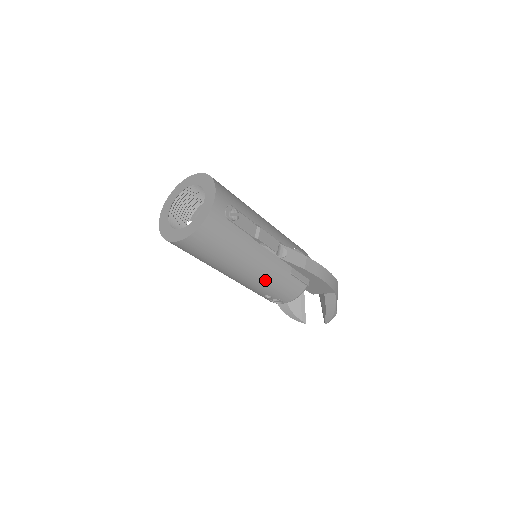
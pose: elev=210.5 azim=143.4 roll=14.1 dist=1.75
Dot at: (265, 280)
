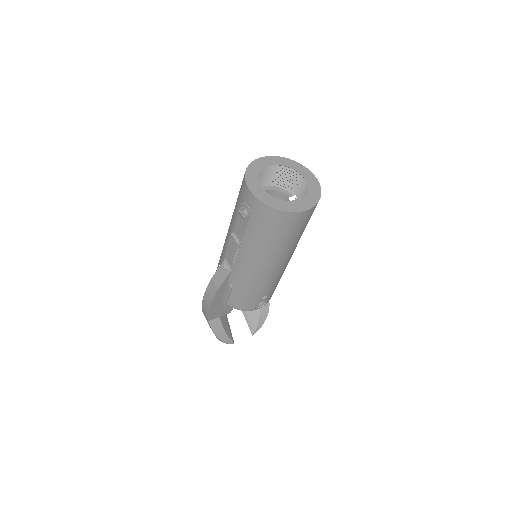
Dot at: occluded
